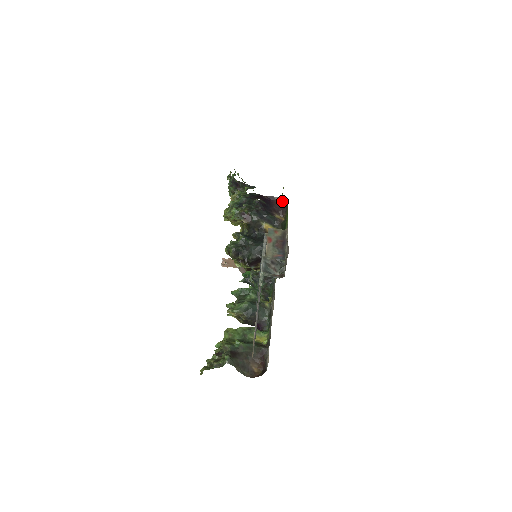
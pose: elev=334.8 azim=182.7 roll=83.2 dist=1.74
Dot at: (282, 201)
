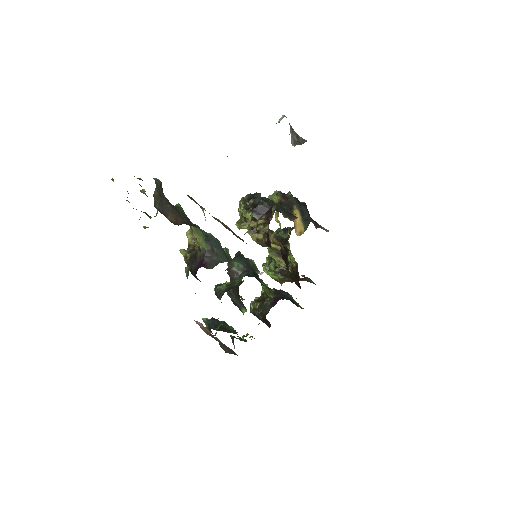
Dot at: occluded
